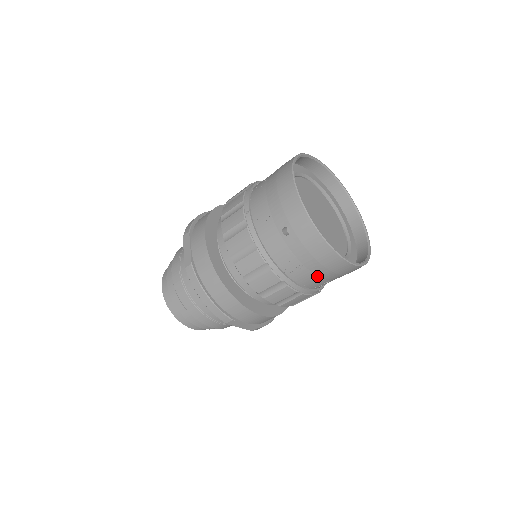
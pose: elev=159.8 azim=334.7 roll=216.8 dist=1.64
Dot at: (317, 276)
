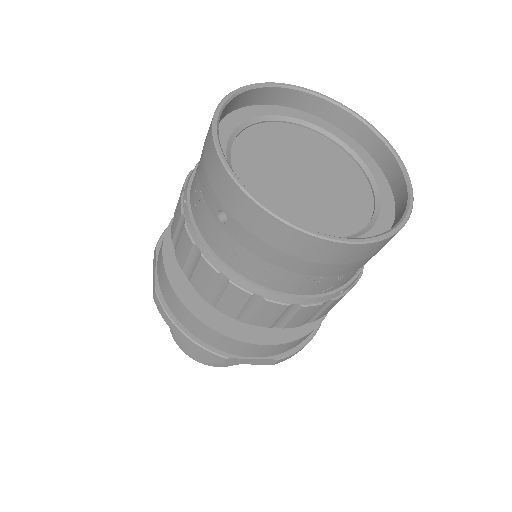
Dot at: (305, 275)
